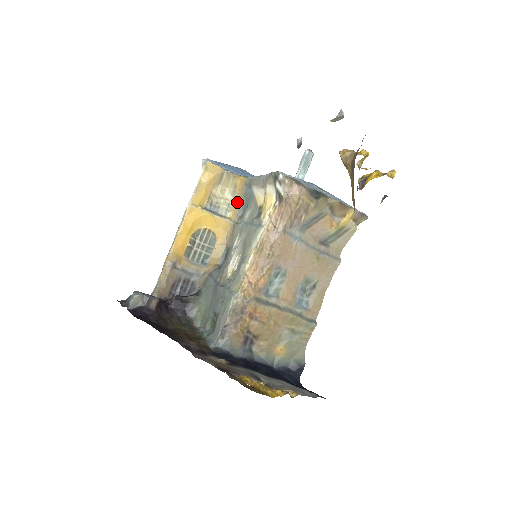
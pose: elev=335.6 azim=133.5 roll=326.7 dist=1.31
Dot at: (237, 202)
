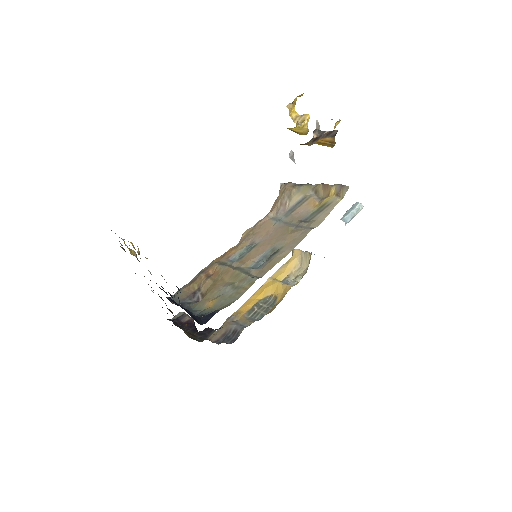
Dot at: occluded
